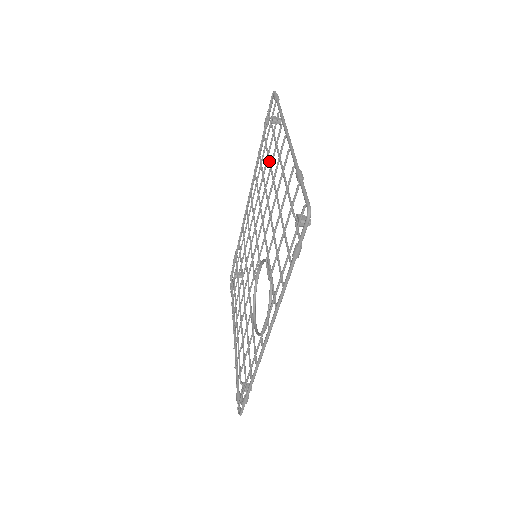
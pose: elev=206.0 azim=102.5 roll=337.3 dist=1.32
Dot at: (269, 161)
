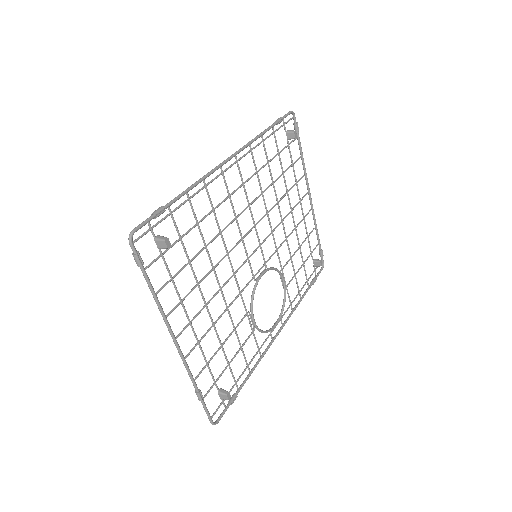
Dot at: occluded
